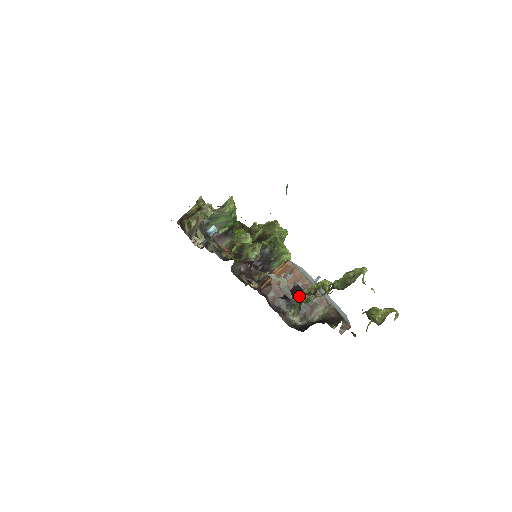
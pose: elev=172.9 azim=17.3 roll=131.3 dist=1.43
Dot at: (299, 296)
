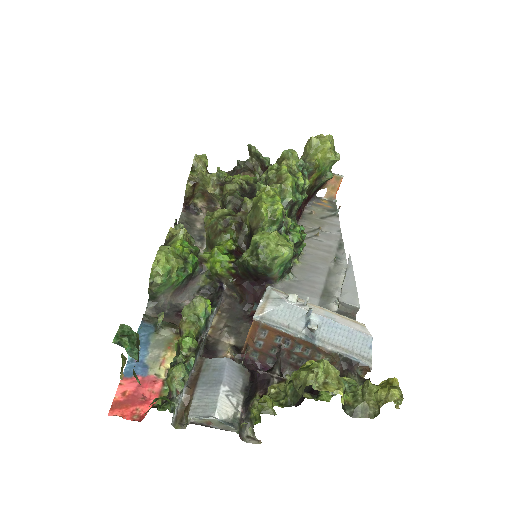
Dot at: occluded
